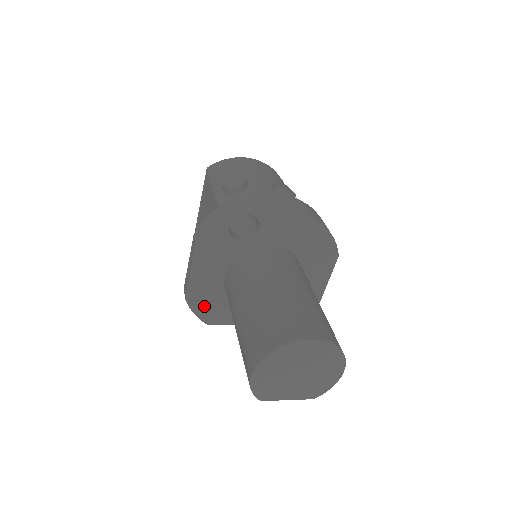
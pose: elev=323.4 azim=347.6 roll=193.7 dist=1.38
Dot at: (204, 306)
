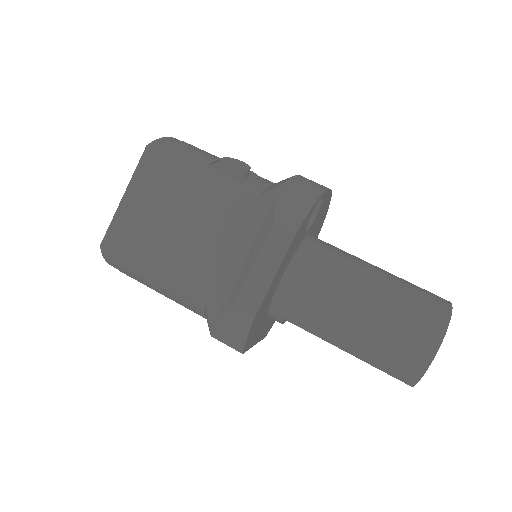
Dot at: (255, 325)
